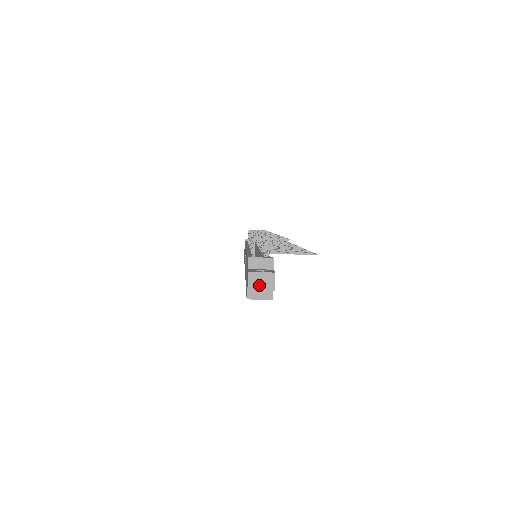
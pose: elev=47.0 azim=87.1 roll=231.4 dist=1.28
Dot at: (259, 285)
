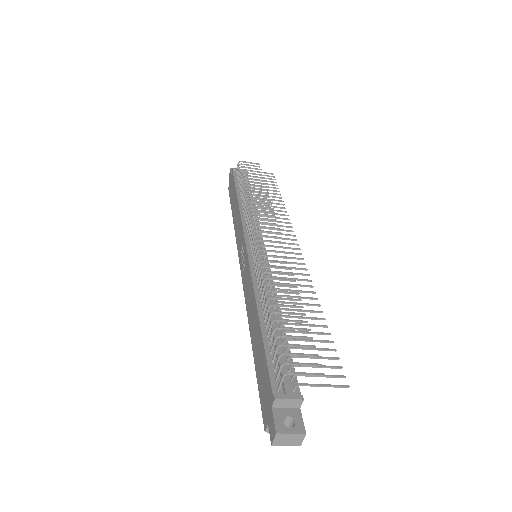
Dot at: (285, 442)
